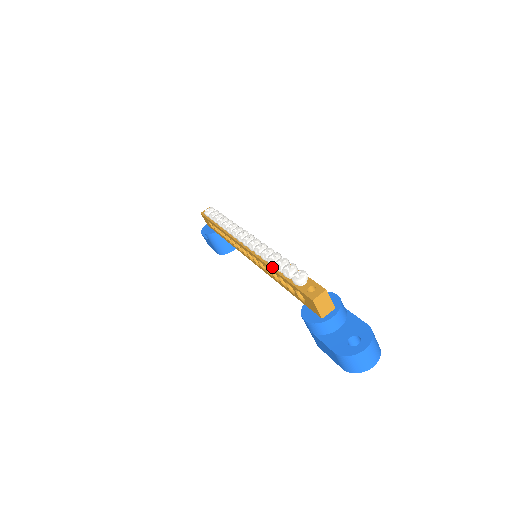
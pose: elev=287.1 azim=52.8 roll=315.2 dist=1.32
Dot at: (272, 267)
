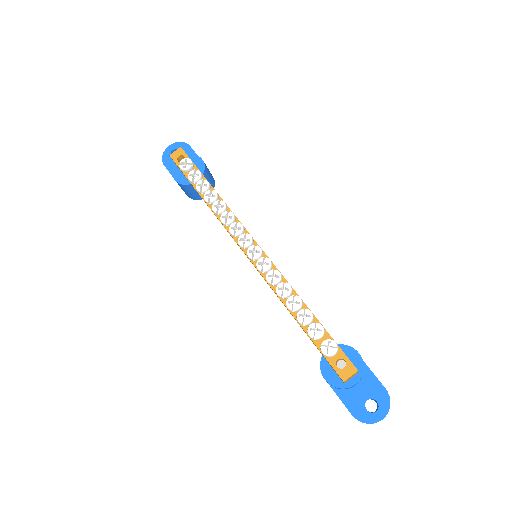
Dot at: (290, 310)
